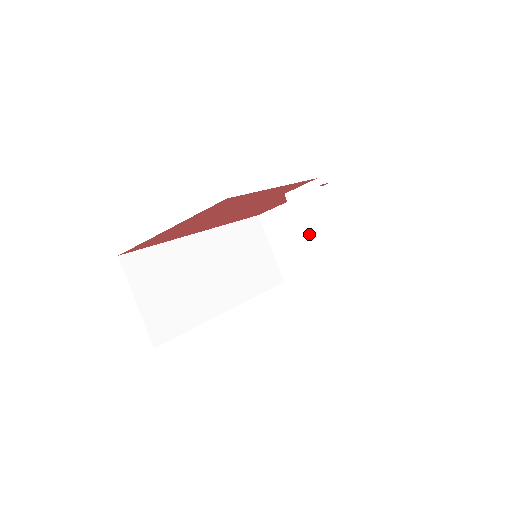
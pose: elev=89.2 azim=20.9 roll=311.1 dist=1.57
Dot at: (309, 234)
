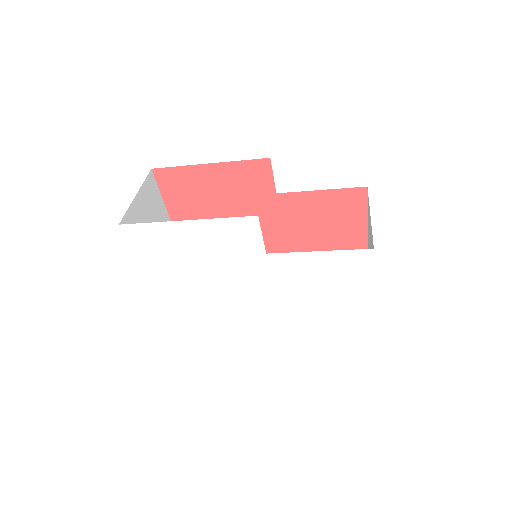
Dot at: occluded
